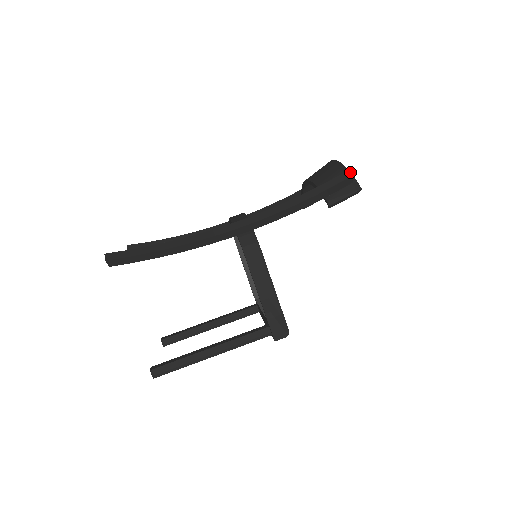
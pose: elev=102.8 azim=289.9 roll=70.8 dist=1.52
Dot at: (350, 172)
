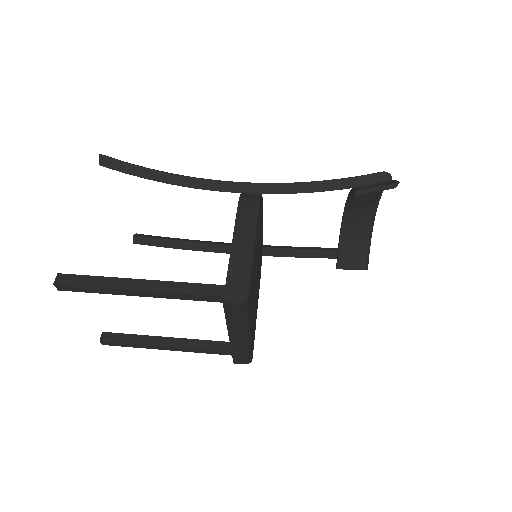
Dot at: (392, 180)
